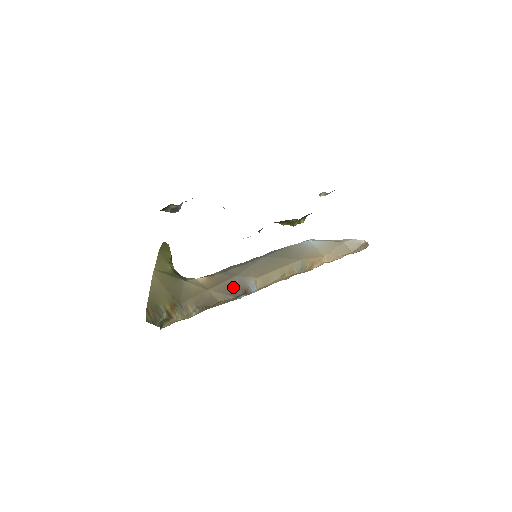
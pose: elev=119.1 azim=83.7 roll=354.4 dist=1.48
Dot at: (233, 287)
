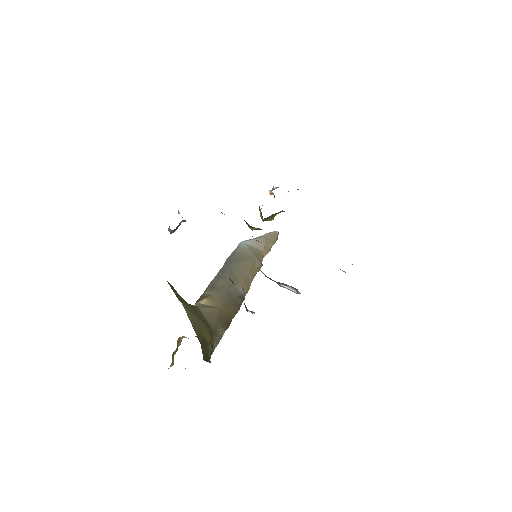
Dot at: (233, 298)
